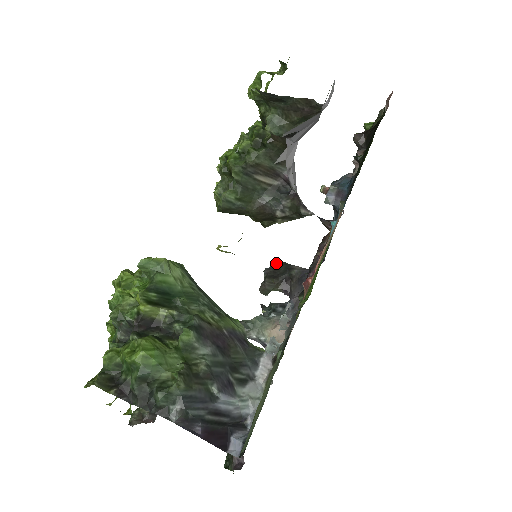
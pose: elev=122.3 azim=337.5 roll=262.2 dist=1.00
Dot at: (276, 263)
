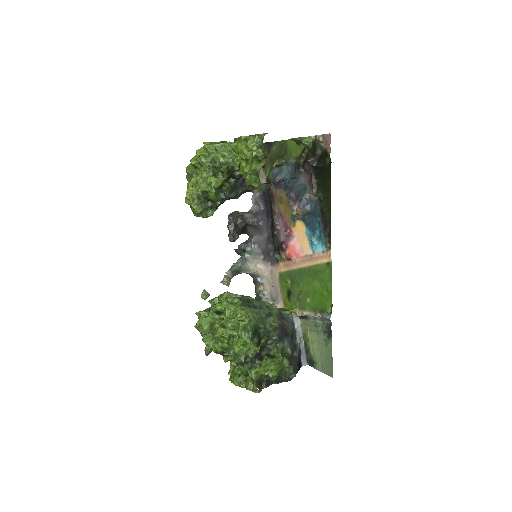
Dot at: (233, 218)
